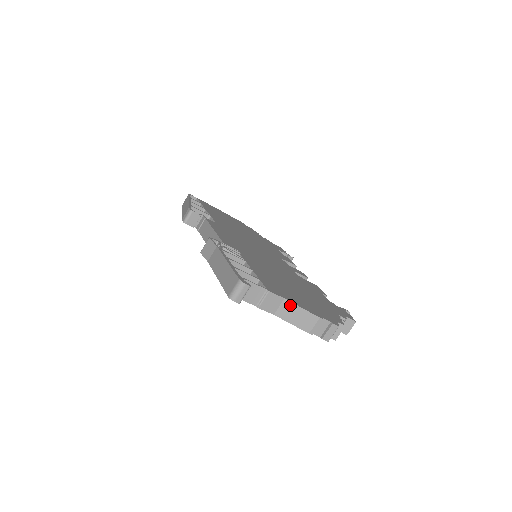
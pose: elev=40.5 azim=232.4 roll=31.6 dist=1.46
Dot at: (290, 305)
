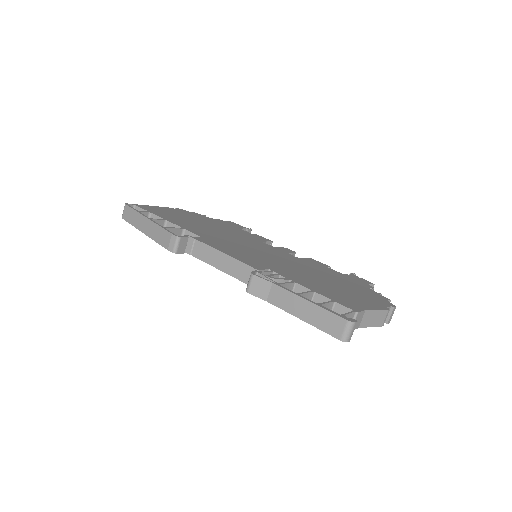
Dot at: (369, 313)
